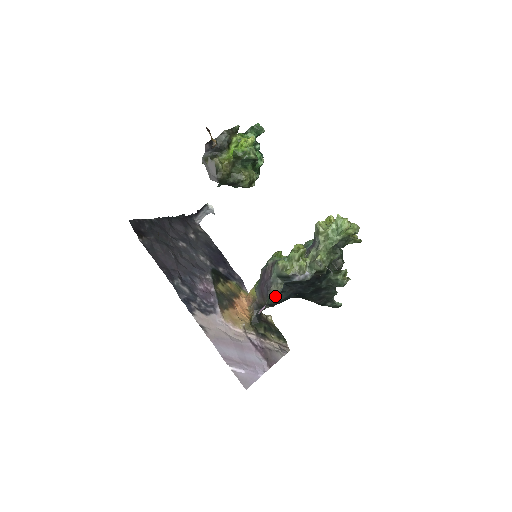
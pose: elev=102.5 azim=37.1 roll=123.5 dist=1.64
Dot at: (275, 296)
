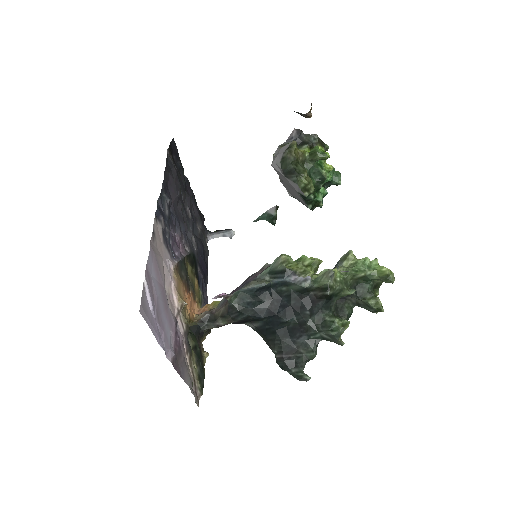
Dot at: (246, 300)
